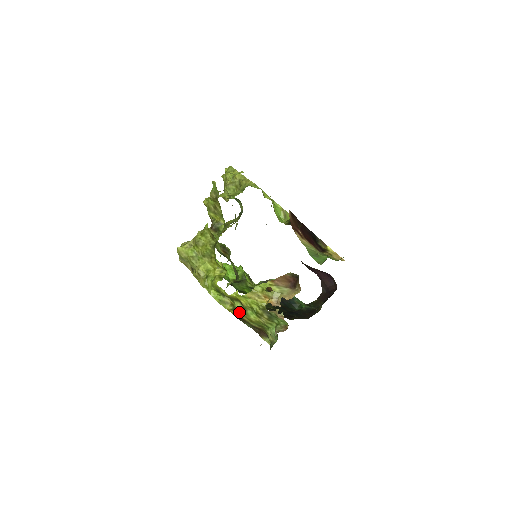
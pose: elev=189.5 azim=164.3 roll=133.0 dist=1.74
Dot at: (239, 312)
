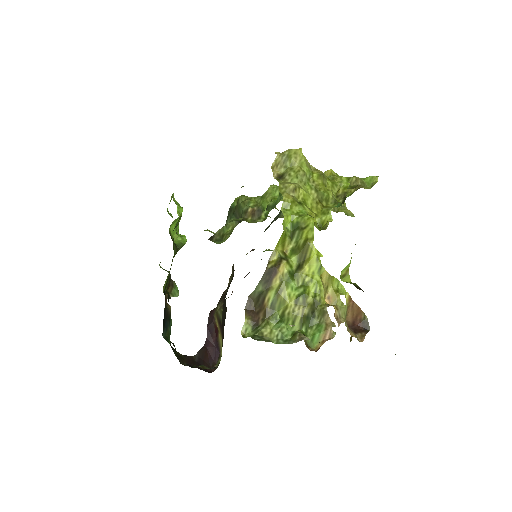
Dot at: (287, 269)
